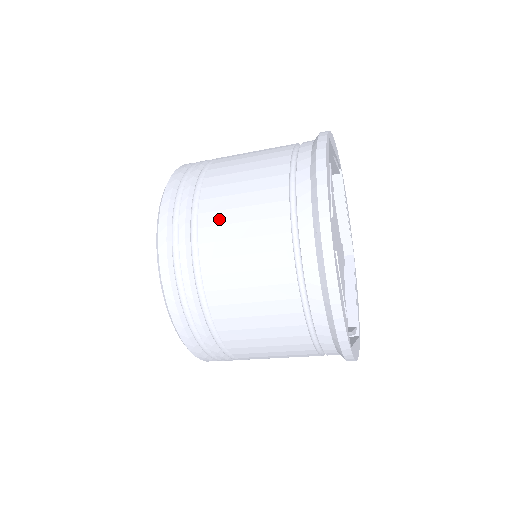
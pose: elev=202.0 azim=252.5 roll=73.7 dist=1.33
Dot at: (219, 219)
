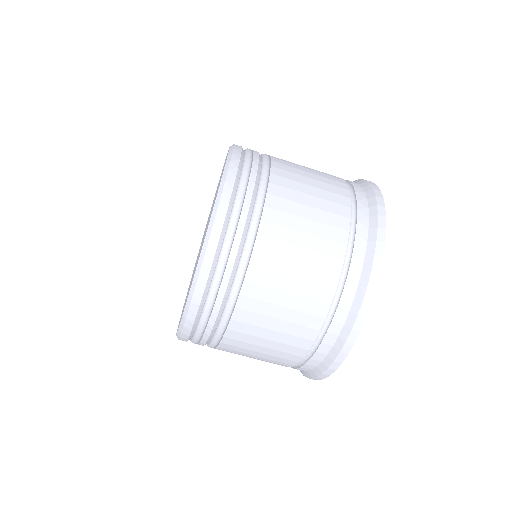
Dot at: (288, 162)
